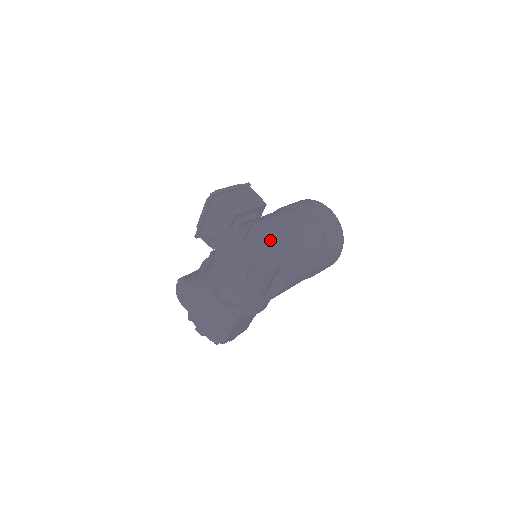
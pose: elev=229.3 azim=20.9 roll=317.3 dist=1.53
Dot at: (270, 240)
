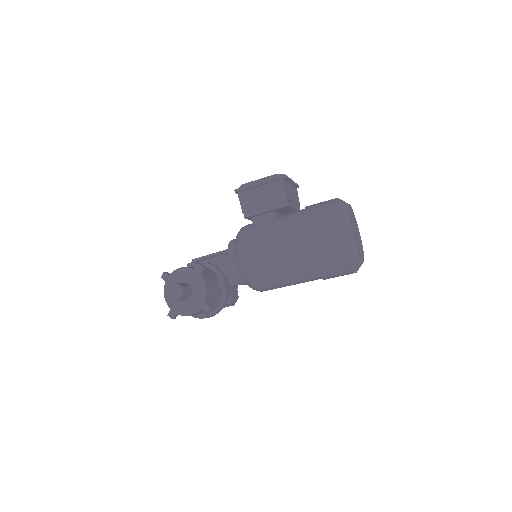
Dot at: (203, 287)
